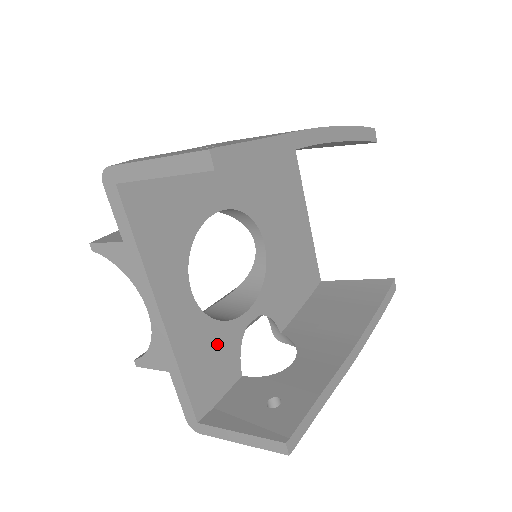
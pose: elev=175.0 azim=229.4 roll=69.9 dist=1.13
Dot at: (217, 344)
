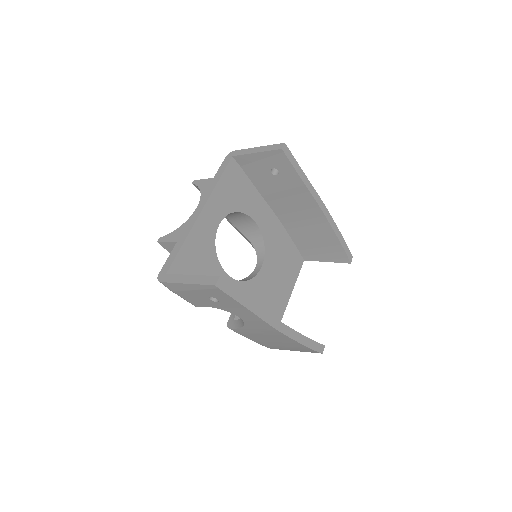
Dot at: (207, 262)
